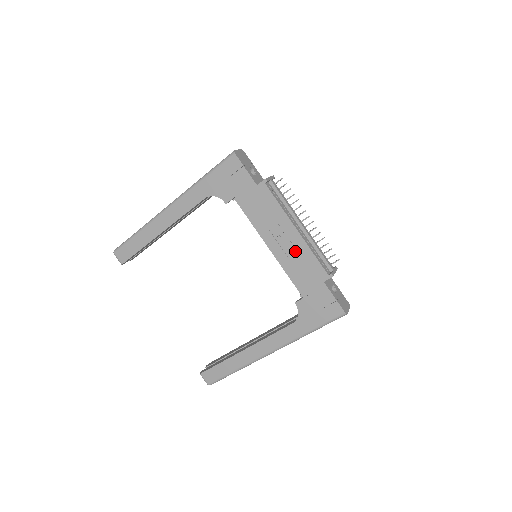
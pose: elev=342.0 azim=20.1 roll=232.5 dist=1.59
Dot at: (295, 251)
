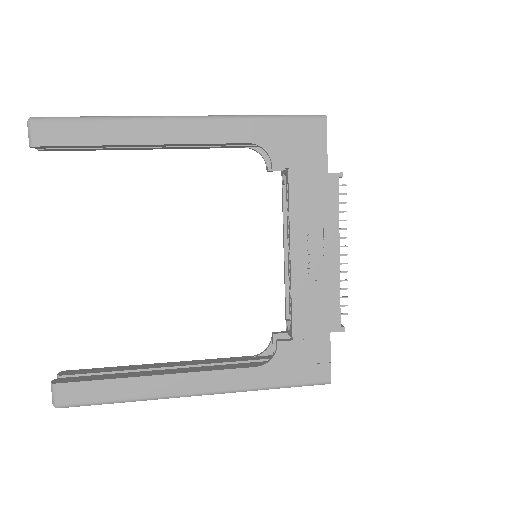
Dot at: (320, 278)
